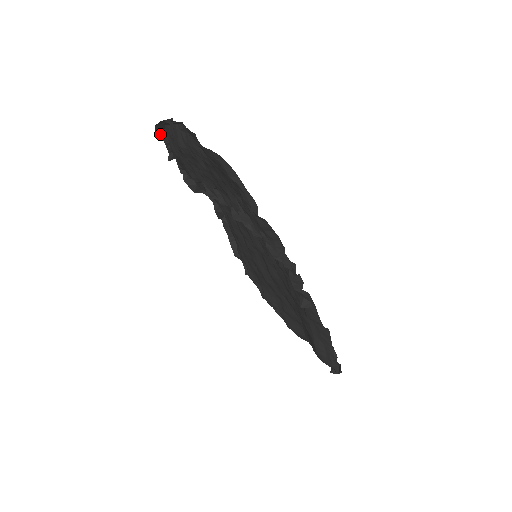
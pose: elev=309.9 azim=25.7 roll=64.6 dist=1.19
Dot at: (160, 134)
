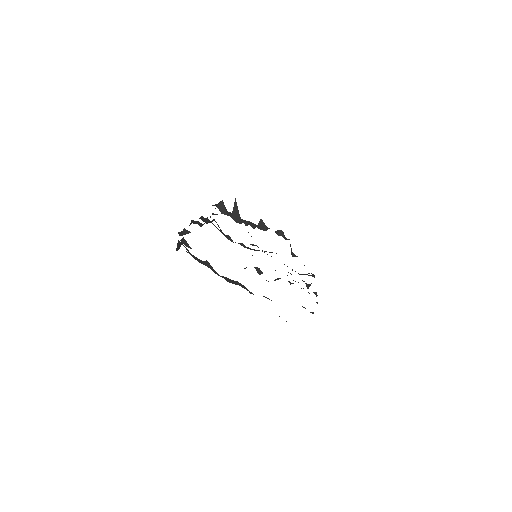
Dot at: (177, 250)
